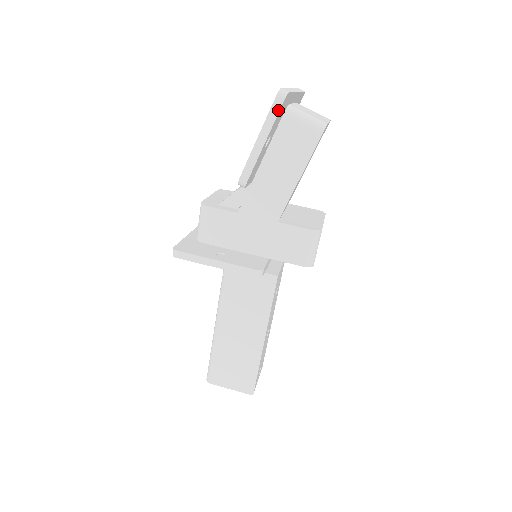
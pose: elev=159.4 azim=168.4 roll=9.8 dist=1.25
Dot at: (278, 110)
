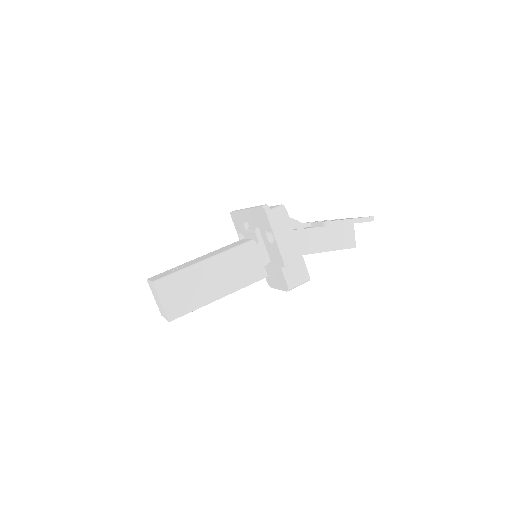
Dot at: (367, 221)
